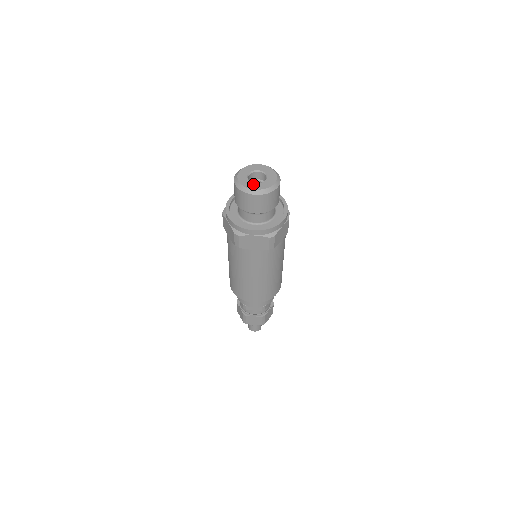
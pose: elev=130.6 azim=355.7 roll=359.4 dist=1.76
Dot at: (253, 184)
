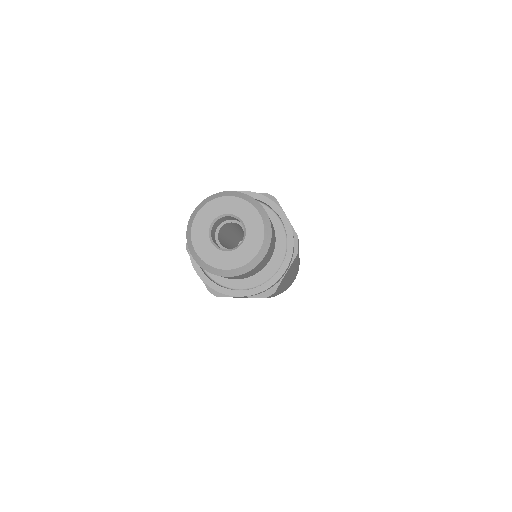
Dot at: (220, 255)
